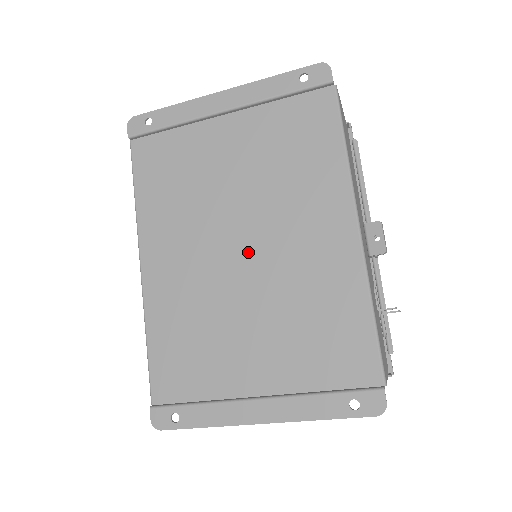
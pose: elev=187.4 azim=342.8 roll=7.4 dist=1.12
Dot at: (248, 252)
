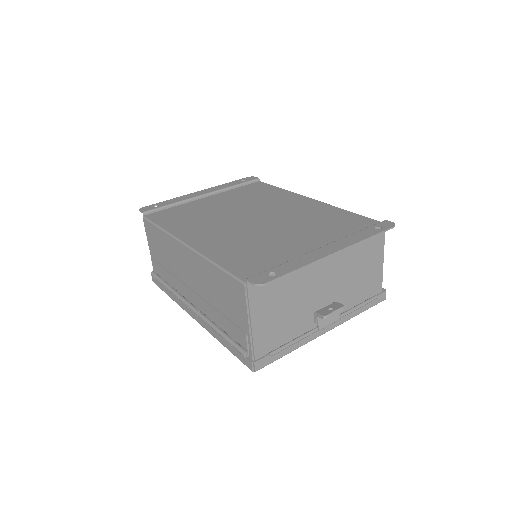
Dot at: (260, 219)
